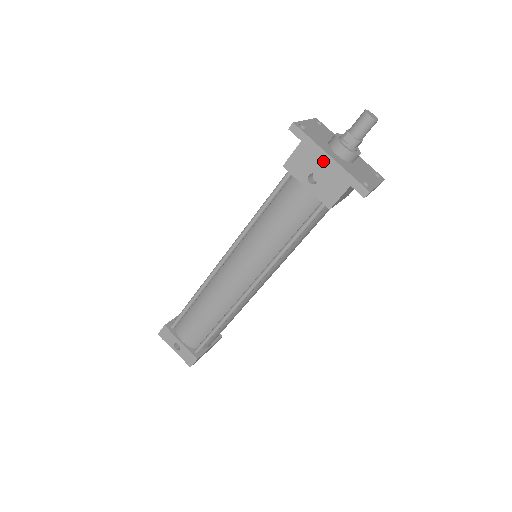
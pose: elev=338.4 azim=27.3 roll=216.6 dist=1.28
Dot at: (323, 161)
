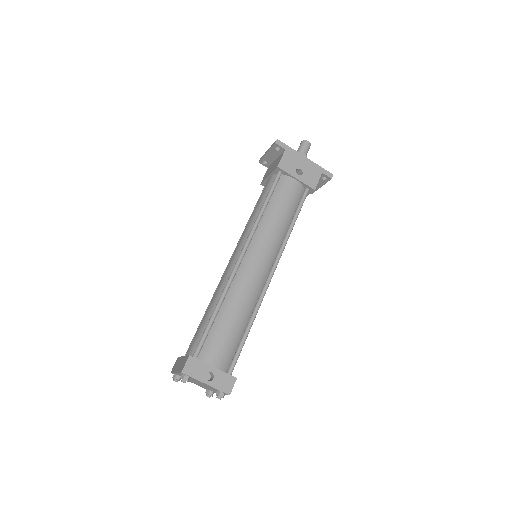
Dot at: (302, 160)
